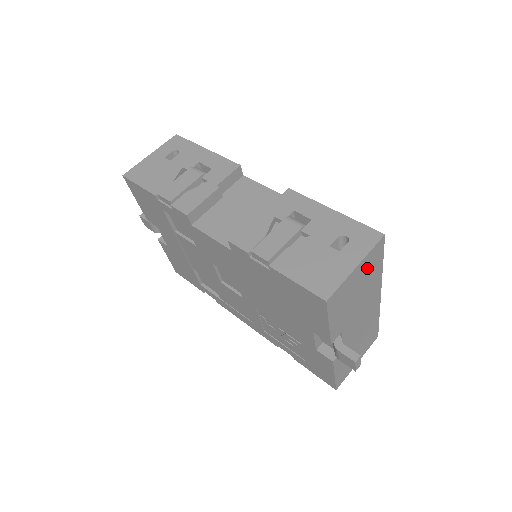
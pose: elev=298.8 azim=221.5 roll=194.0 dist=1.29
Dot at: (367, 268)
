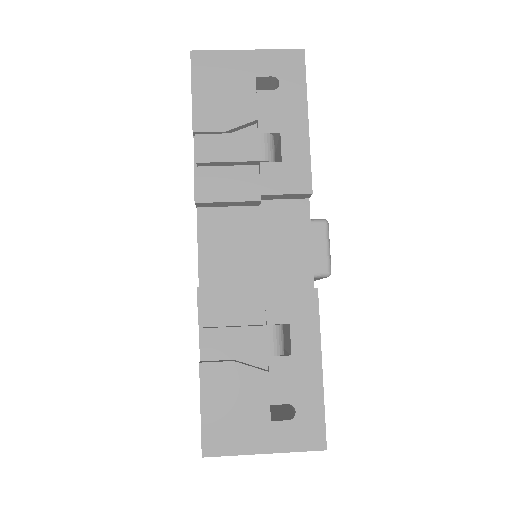
Dot at: occluded
